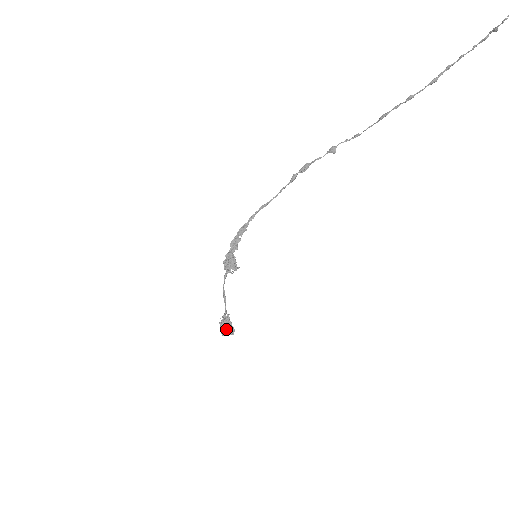
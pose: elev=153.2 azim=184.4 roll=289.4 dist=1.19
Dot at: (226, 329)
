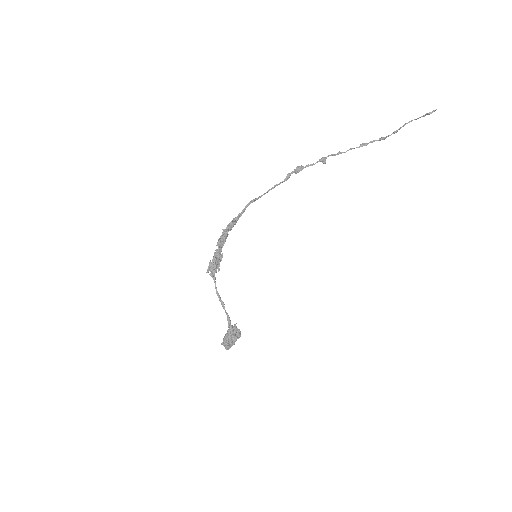
Dot at: (231, 341)
